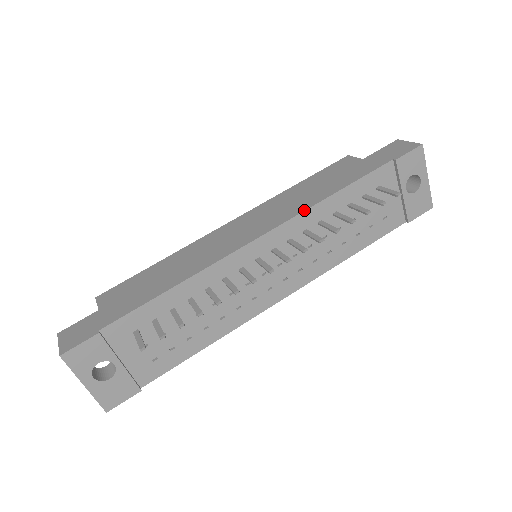
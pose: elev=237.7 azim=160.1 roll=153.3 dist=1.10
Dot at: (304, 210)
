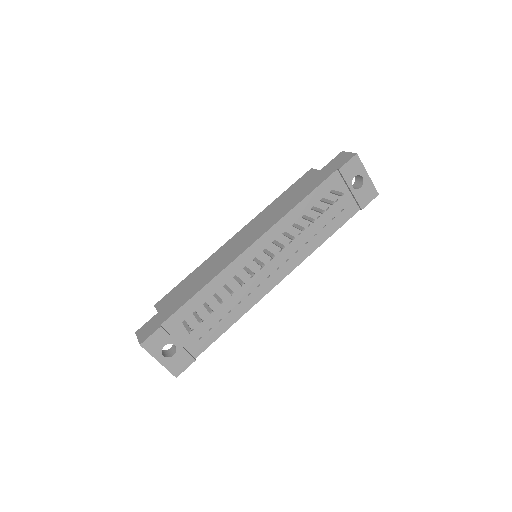
Dot at: (280, 219)
